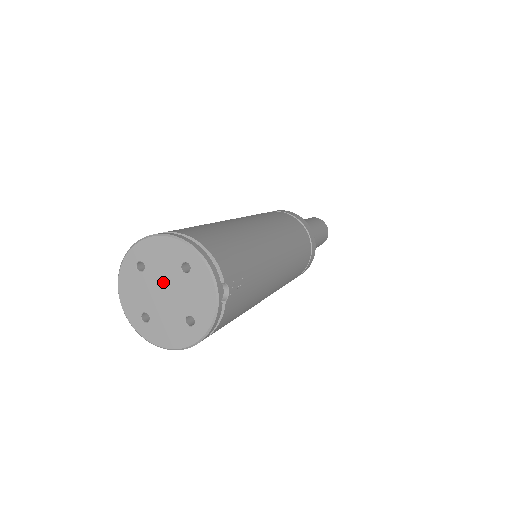
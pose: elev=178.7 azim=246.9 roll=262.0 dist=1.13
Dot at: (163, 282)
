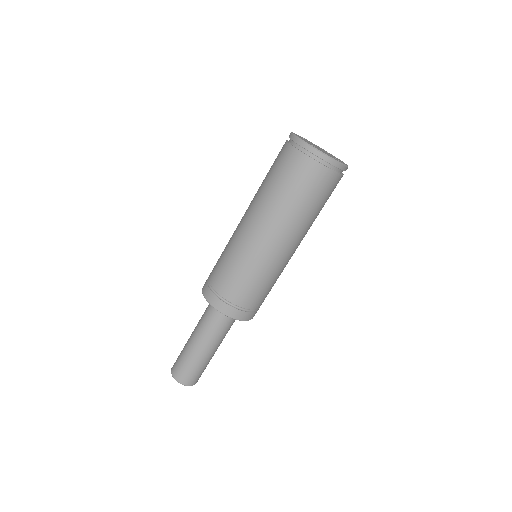
Dot at: (318, 147)
